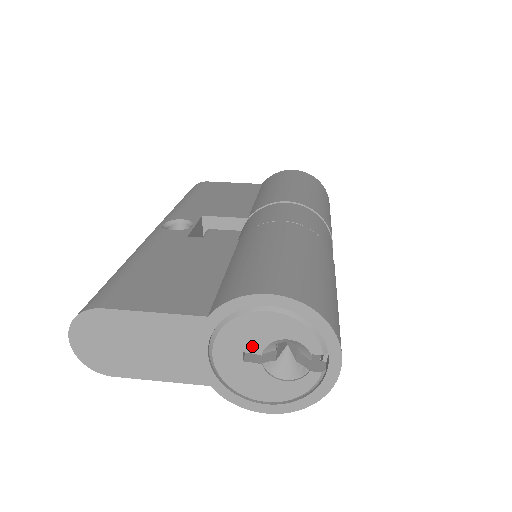
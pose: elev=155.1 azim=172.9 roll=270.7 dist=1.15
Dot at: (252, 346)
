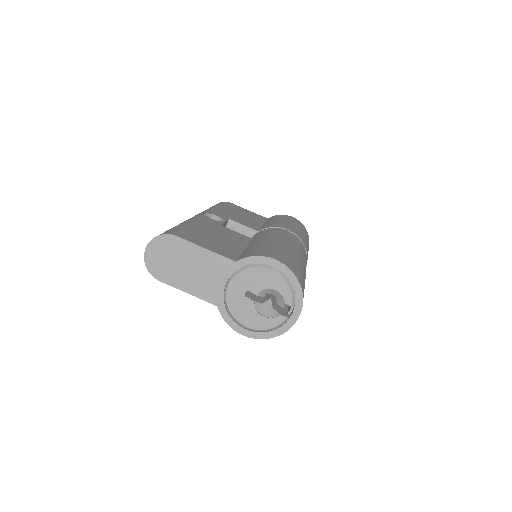
Dot at: (254, 288)
